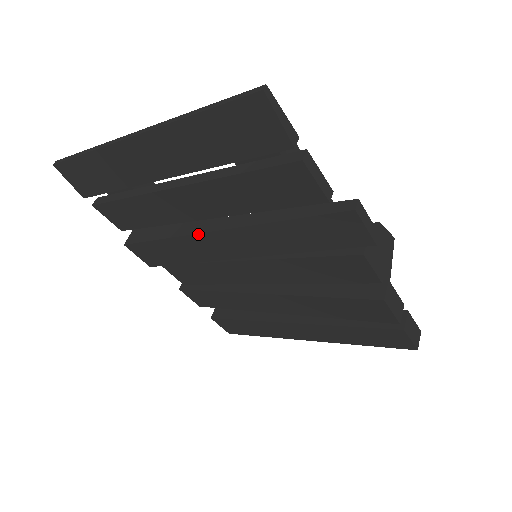
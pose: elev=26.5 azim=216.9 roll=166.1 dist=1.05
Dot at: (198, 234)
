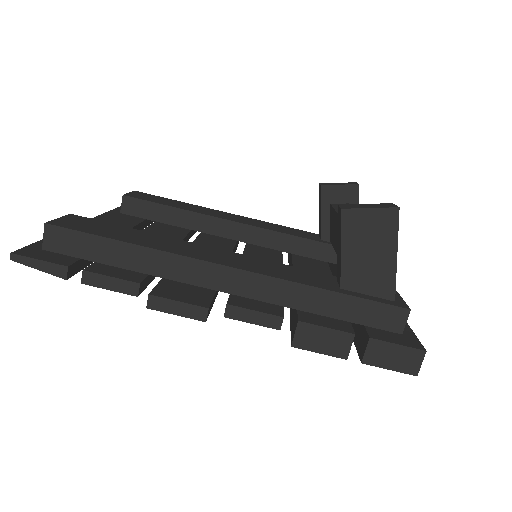
Dot at: occluded
